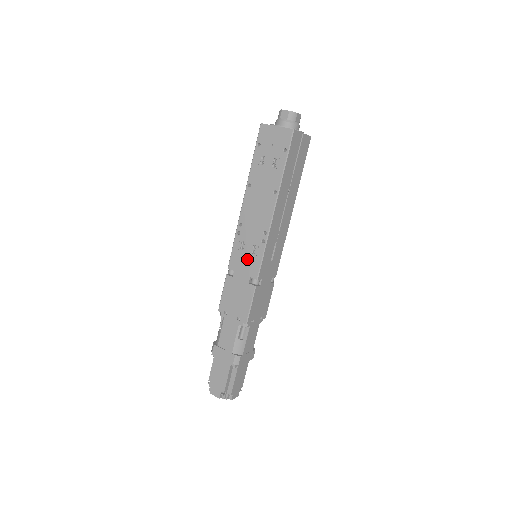
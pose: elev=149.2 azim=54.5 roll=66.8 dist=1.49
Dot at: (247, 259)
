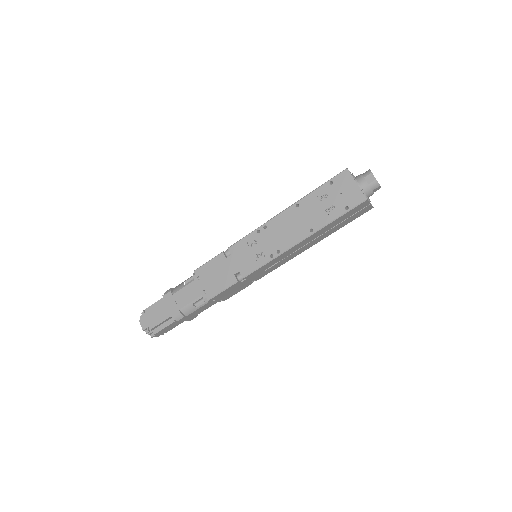
Dot at: (248, 256)
